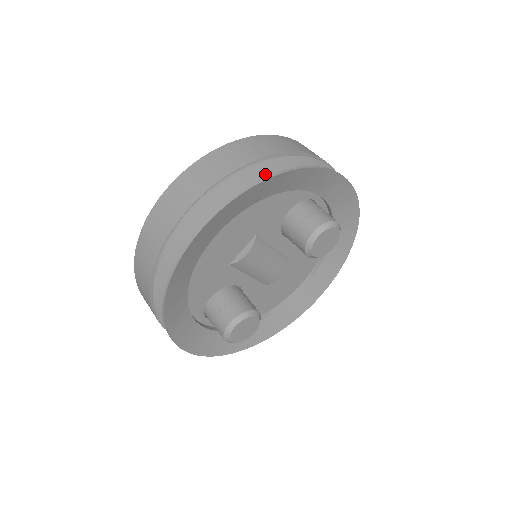
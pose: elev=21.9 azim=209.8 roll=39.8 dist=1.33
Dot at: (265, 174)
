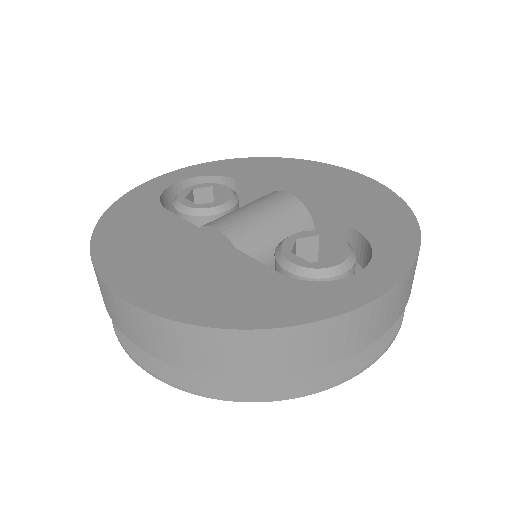
Dot at: occluded
